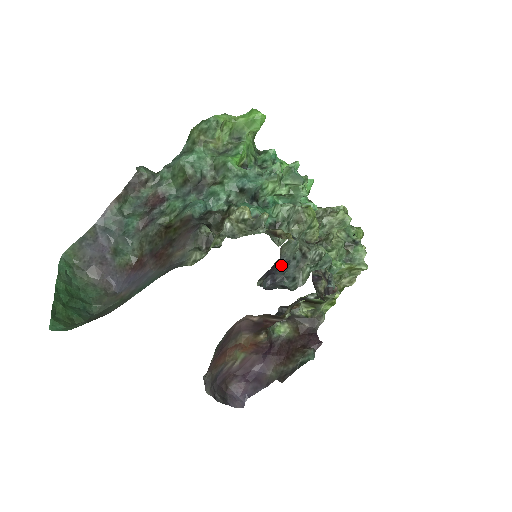
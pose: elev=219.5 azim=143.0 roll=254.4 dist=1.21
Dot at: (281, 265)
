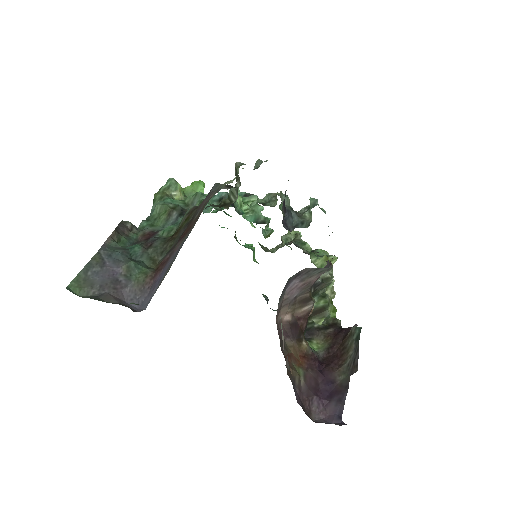
Dot at: (287, 213)
